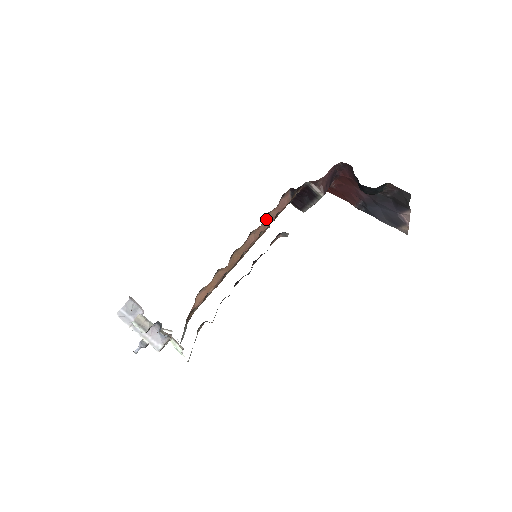
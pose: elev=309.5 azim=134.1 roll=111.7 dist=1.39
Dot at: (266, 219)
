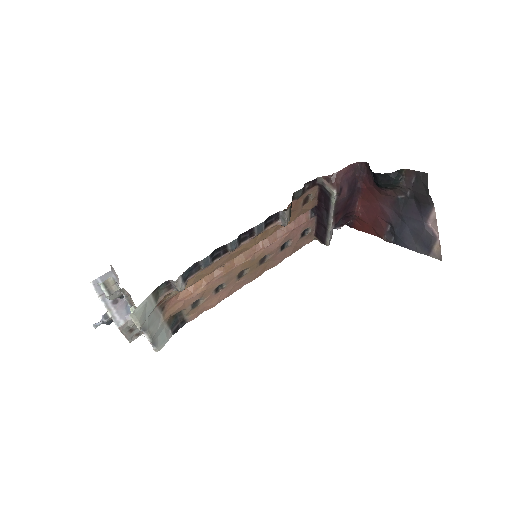
Dot at: (278, 230)
